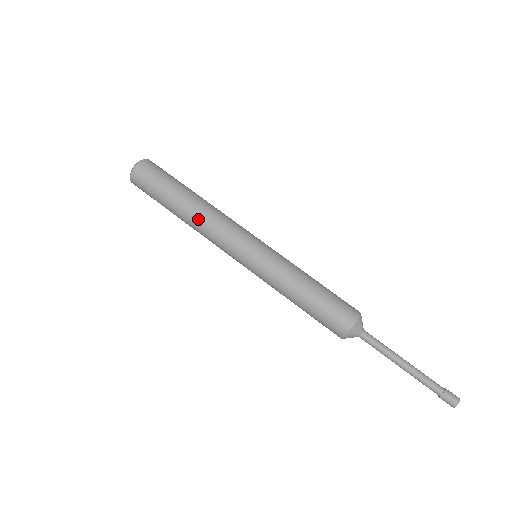
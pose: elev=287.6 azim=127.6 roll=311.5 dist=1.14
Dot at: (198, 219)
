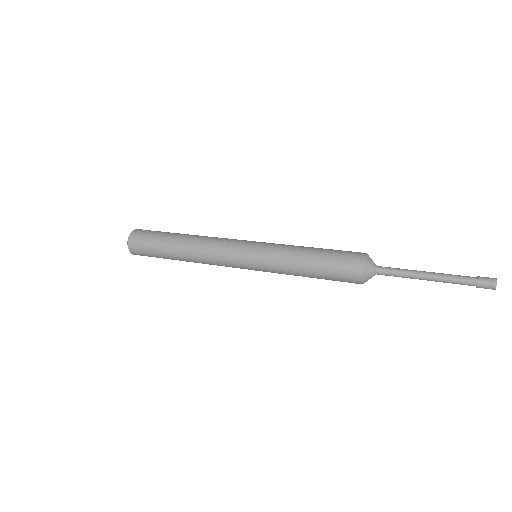
Dot at: (199, 237)
